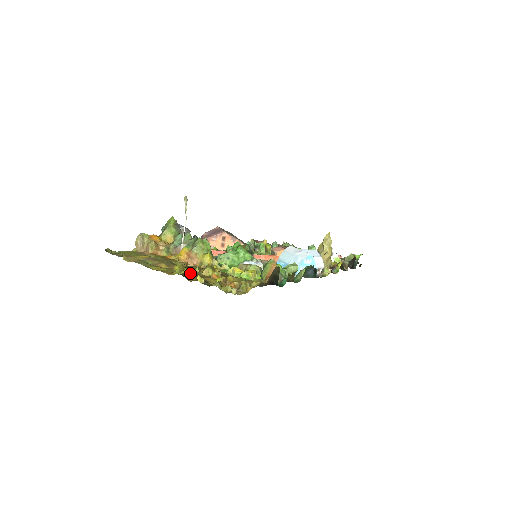
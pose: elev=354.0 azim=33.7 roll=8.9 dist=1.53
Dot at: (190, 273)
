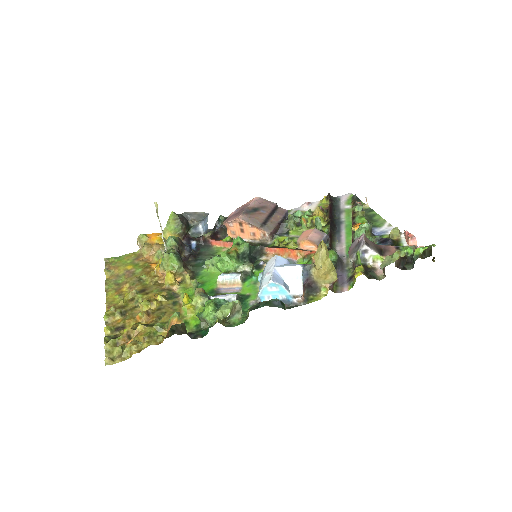
Dot at: (114, 314)
